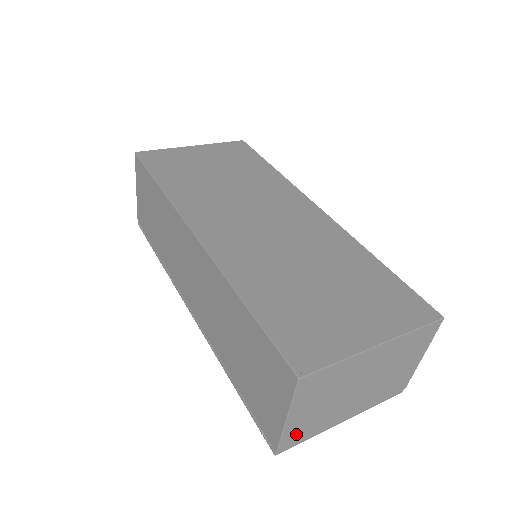
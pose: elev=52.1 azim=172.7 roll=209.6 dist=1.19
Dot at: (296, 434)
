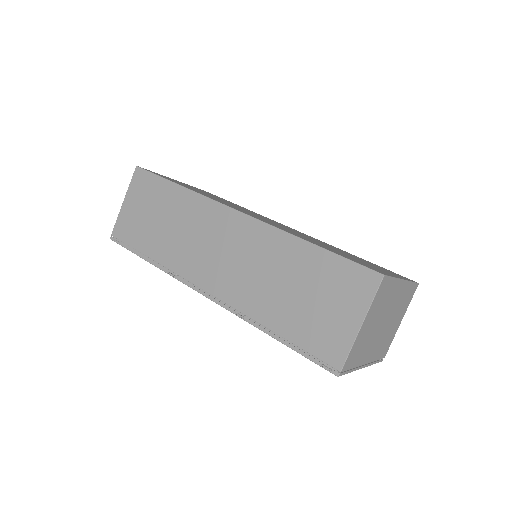
Dot at: (354, 355)
